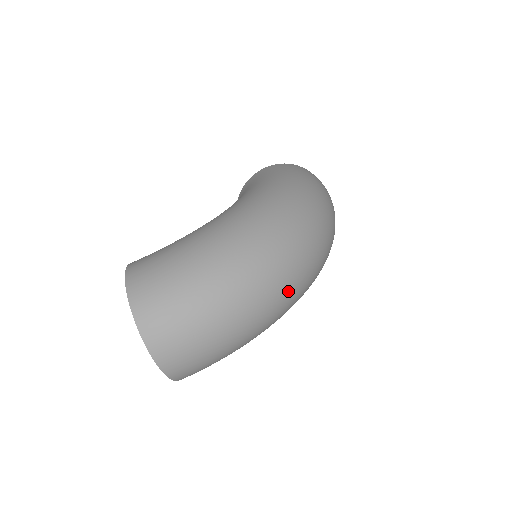
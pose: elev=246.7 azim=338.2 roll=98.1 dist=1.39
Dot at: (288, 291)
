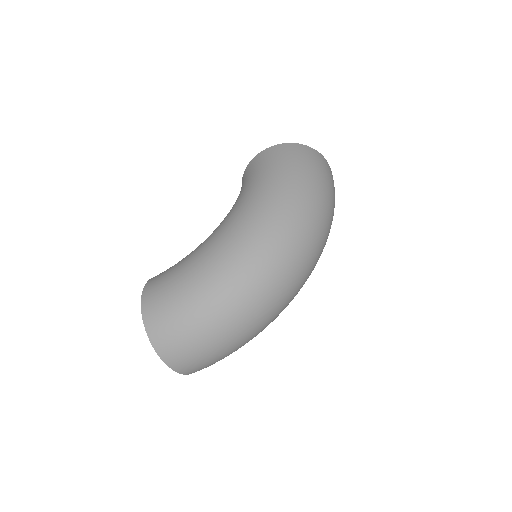
Dot at: (279, 304)
